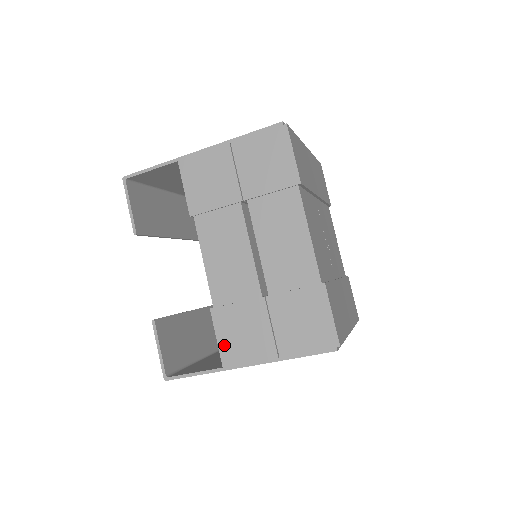
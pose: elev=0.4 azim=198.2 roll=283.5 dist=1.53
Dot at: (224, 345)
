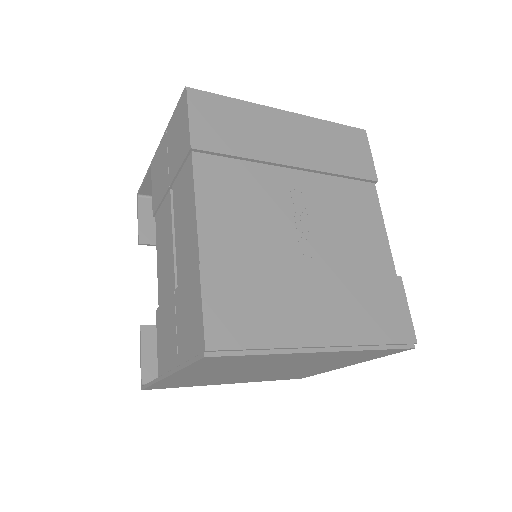
Dot at: (159, 351)
